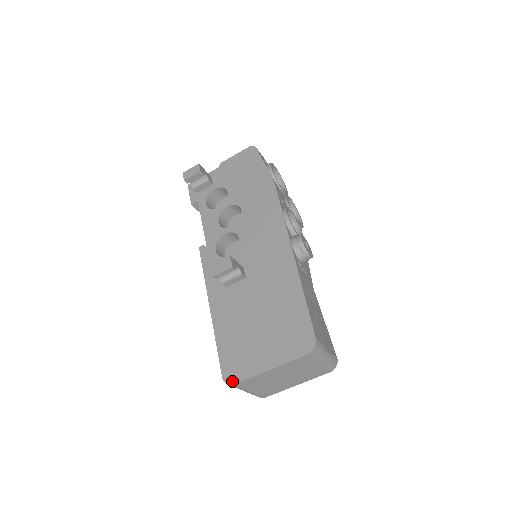
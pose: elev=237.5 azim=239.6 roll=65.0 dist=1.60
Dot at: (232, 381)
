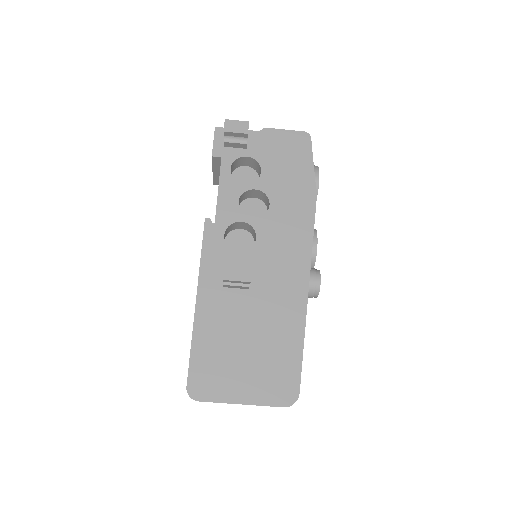
Dot at: (197, 397)
